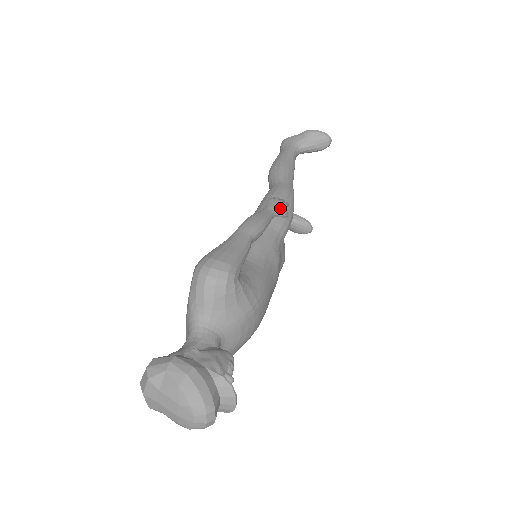
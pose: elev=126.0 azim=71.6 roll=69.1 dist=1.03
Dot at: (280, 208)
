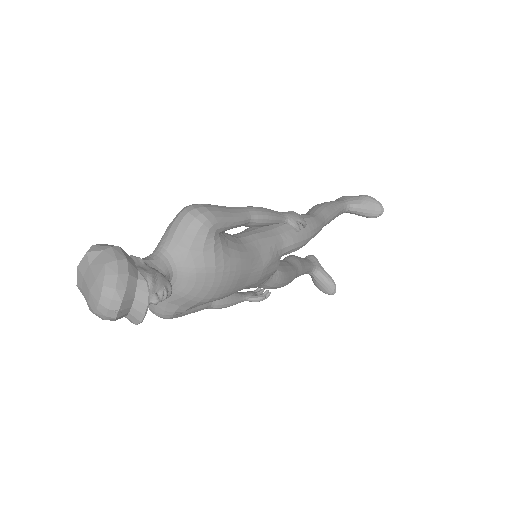
Dot at: (294, 219)
